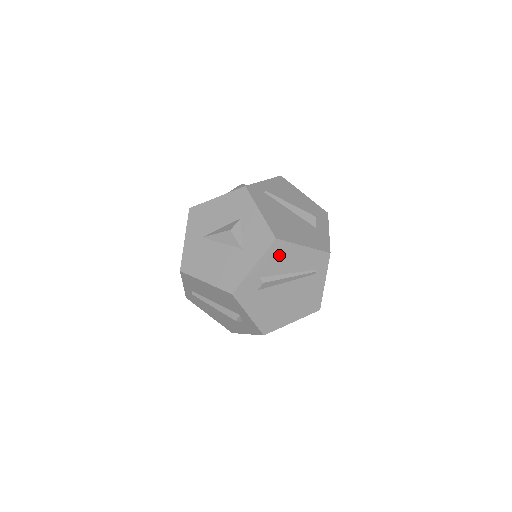
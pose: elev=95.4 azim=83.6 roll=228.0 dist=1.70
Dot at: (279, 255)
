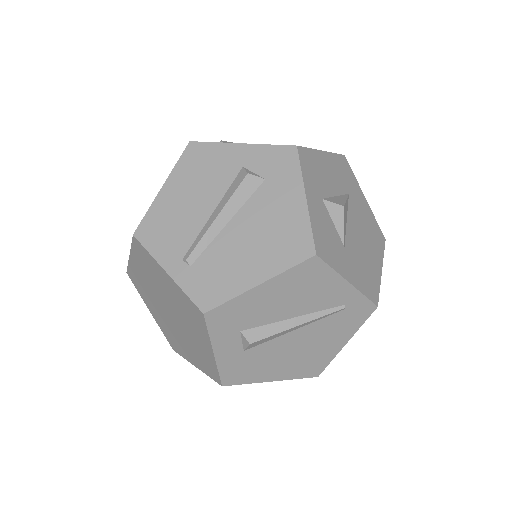
Dot at: occluded
